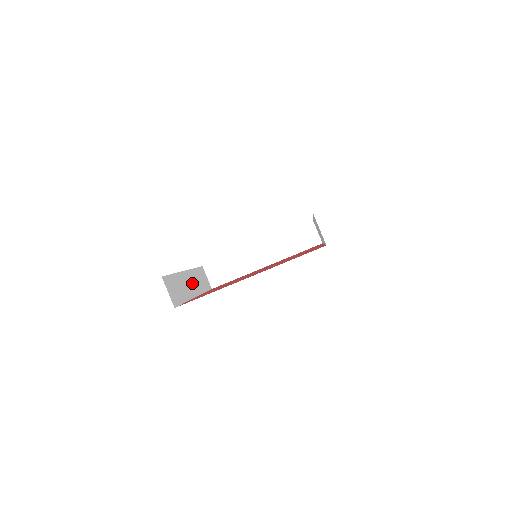
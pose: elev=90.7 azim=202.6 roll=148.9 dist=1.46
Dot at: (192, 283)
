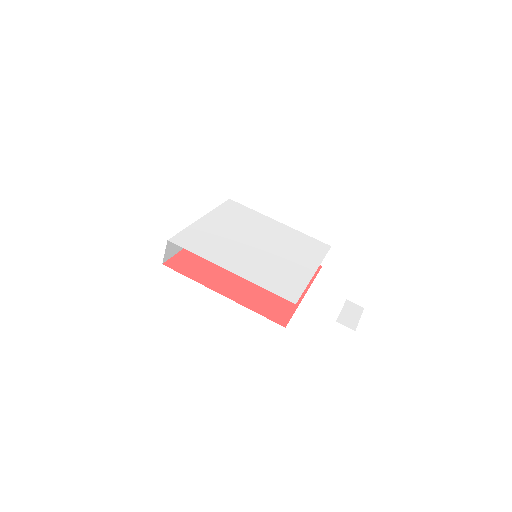
Dot at: occluded
